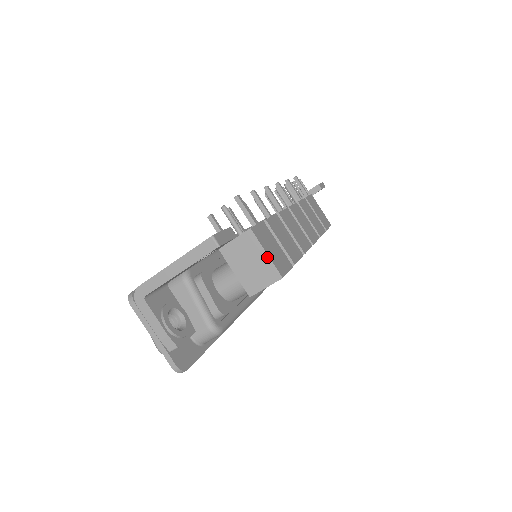
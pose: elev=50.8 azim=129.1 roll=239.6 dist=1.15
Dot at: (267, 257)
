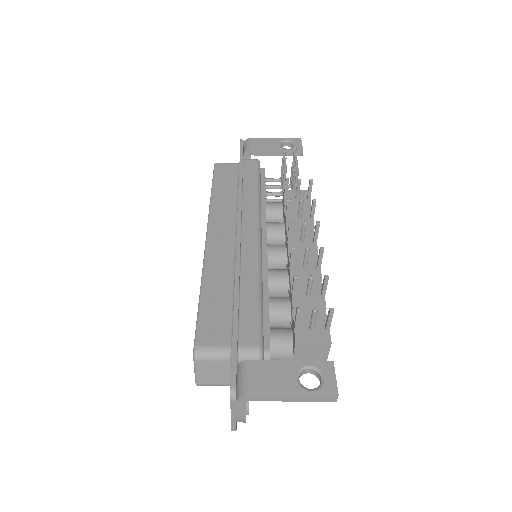
Dot at: (326, 358)
